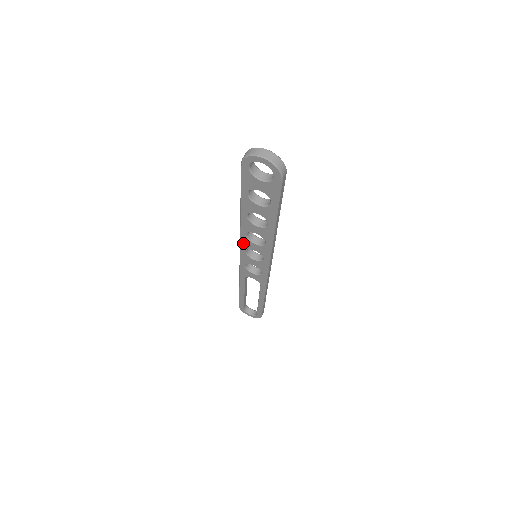
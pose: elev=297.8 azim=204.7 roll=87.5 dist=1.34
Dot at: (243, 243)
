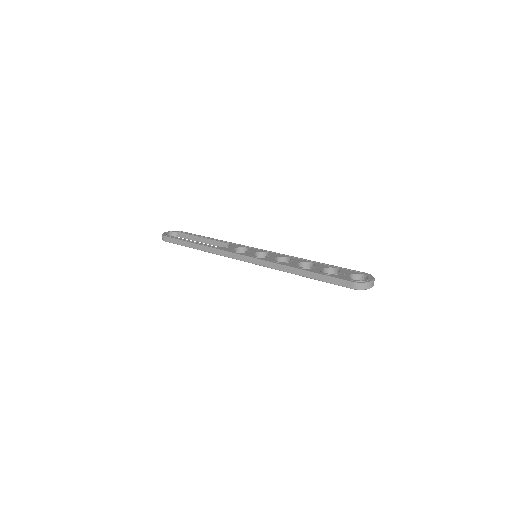
Dot at: (265, 266)
